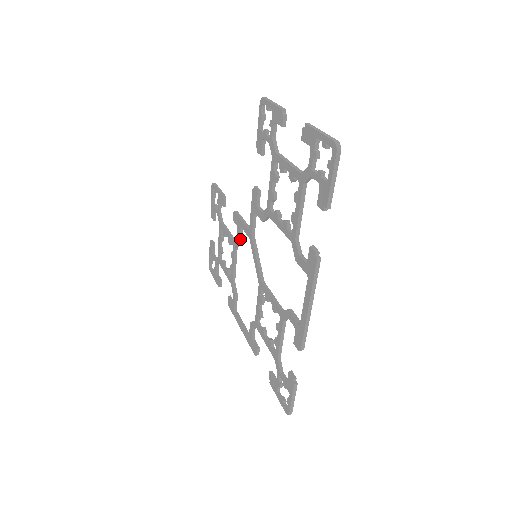
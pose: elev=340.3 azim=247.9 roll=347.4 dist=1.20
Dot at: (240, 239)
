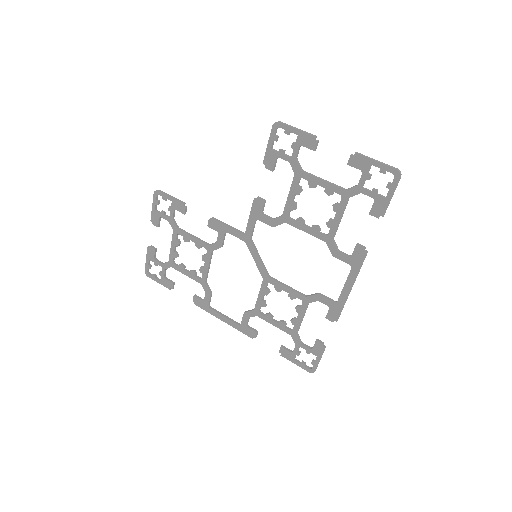
Dot at: (223, 243)
